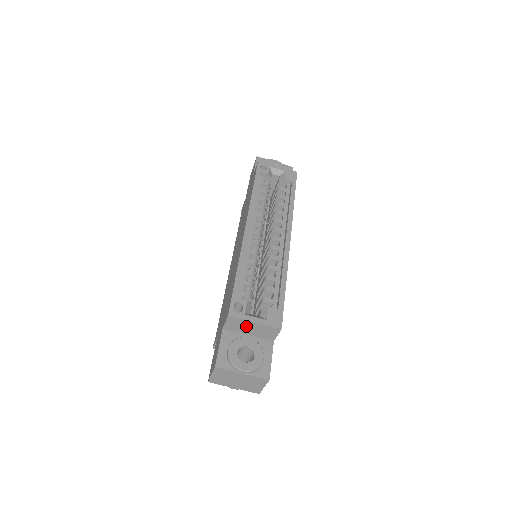
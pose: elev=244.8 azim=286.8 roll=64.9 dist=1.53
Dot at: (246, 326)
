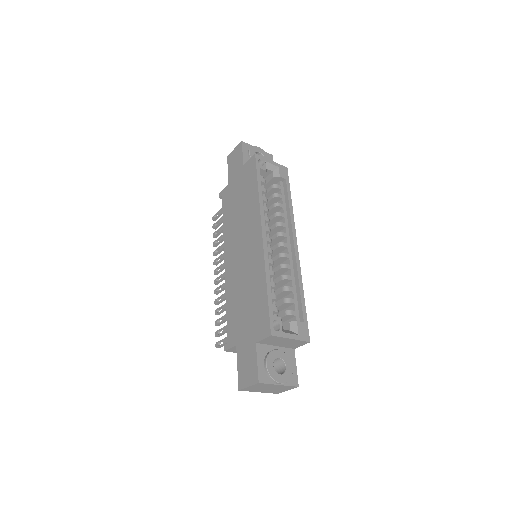
Dot at: (280, 341)
